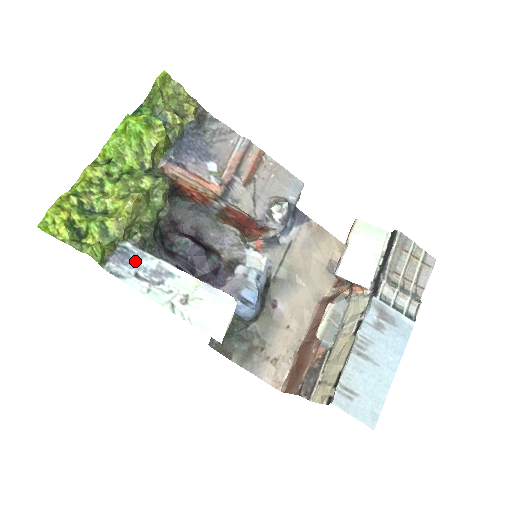
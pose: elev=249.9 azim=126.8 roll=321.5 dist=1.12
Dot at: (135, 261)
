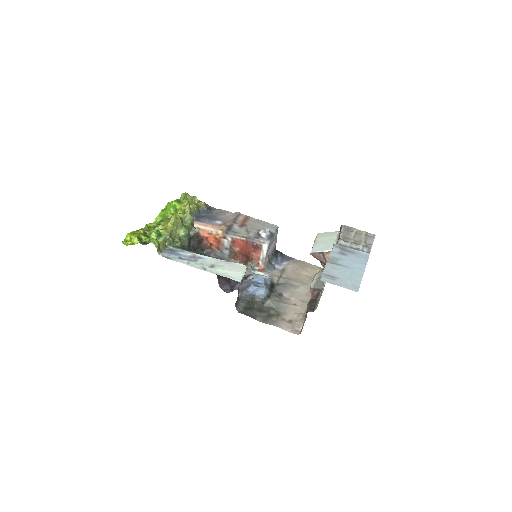
Dot at: (178, 253)
